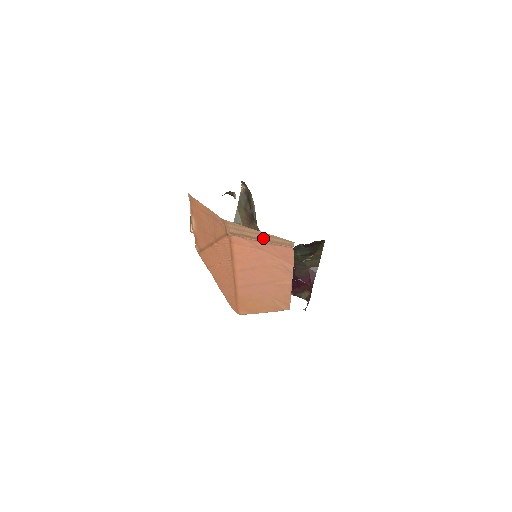
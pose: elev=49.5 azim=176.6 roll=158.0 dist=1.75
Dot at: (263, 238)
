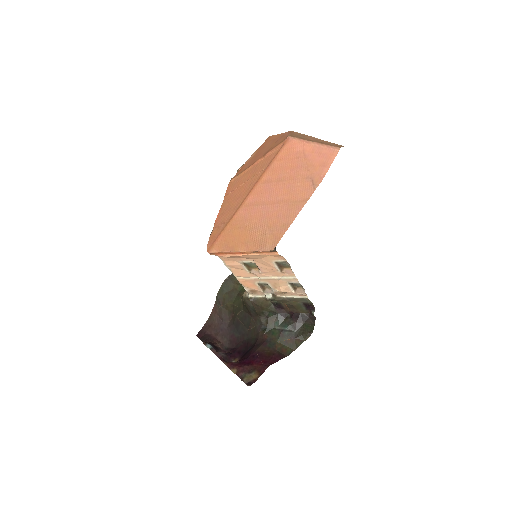
Dot at: (317, 141)
